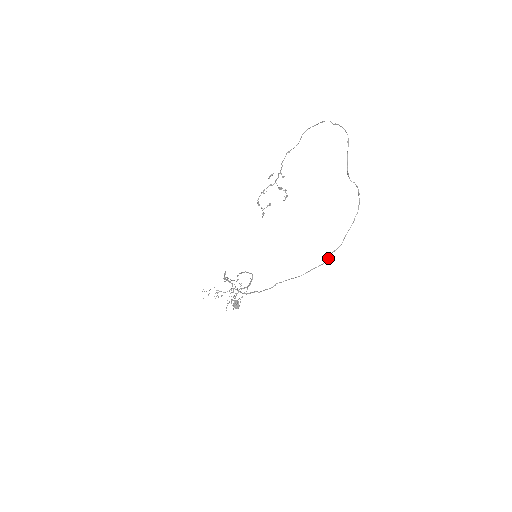
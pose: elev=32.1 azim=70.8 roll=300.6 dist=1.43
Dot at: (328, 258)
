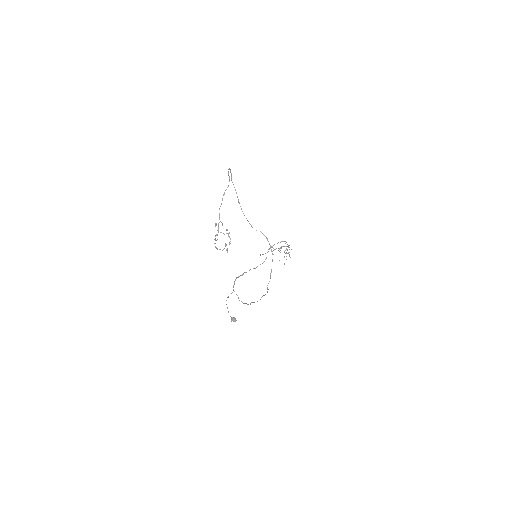
Dot at: (267, 289)
